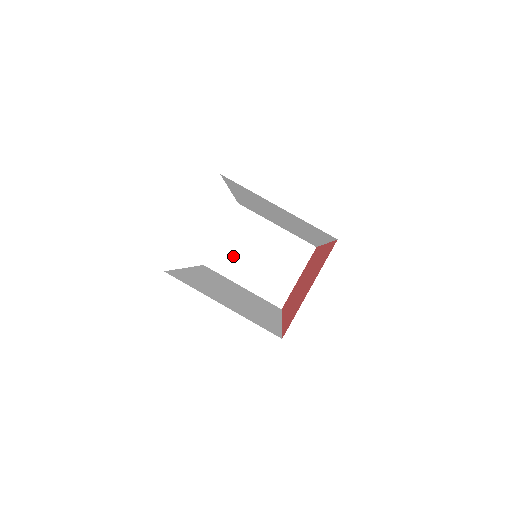
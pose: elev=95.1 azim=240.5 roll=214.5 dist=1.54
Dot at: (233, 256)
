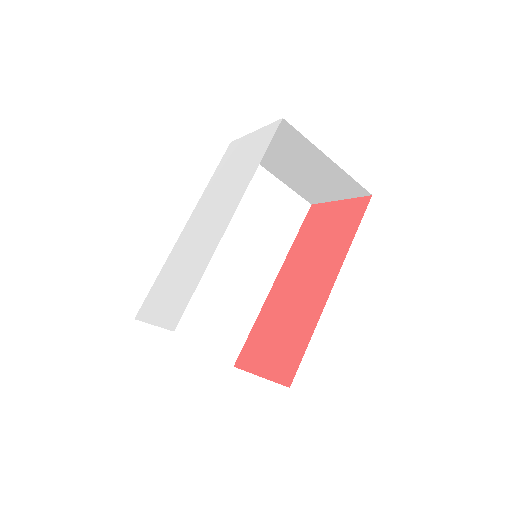
Dot at: (267, 153)
